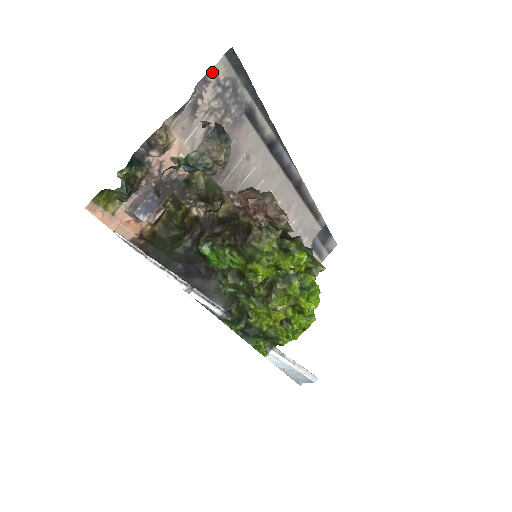
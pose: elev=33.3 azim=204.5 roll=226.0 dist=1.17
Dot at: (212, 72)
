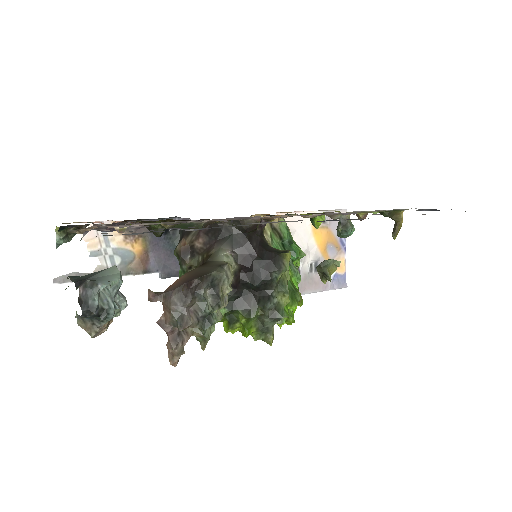
Dot at: occluded
